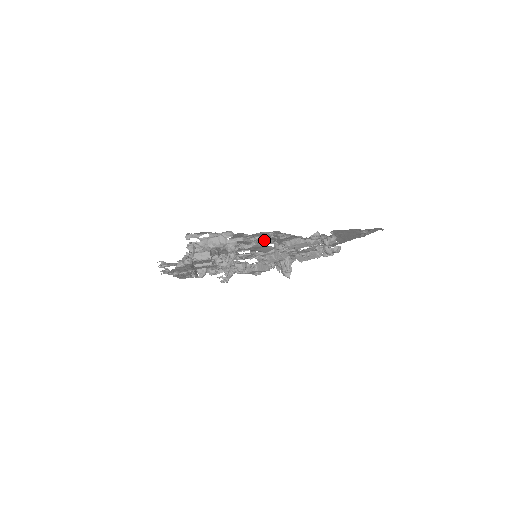
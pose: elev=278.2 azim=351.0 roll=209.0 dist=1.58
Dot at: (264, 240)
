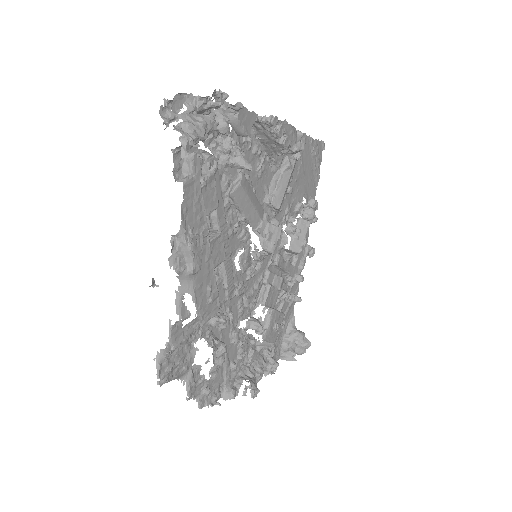
Dot at: (246, 177)
